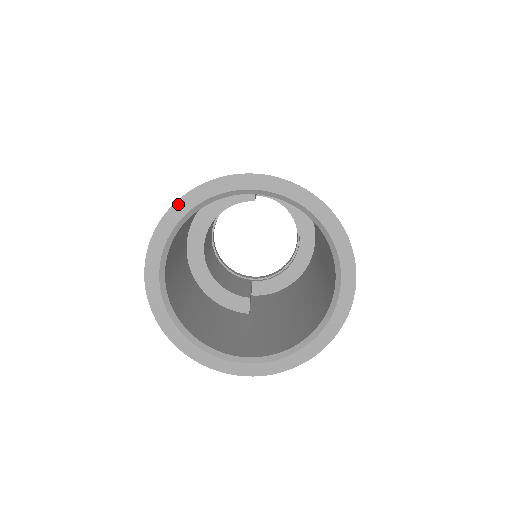
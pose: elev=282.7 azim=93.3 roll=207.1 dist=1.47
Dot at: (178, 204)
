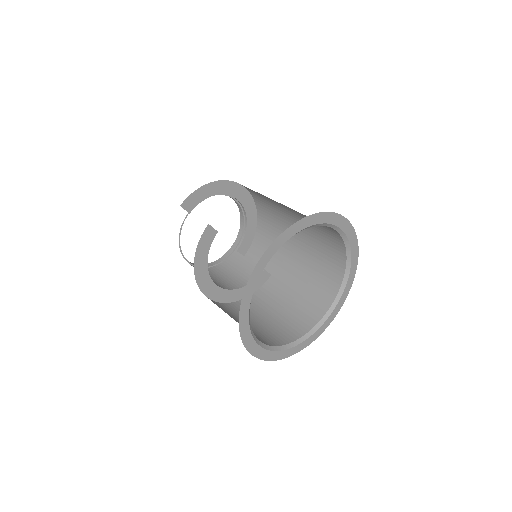
Dot at: (241, 318)
